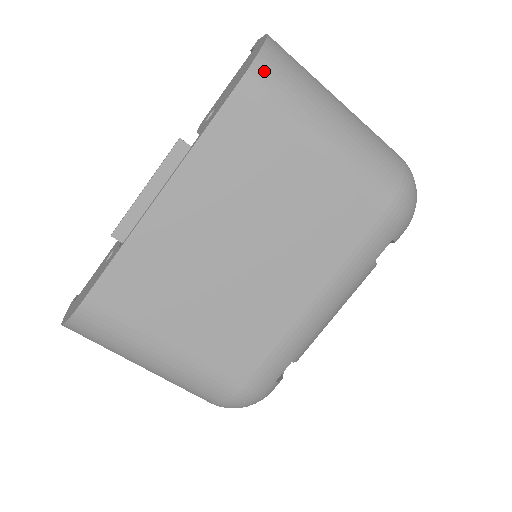
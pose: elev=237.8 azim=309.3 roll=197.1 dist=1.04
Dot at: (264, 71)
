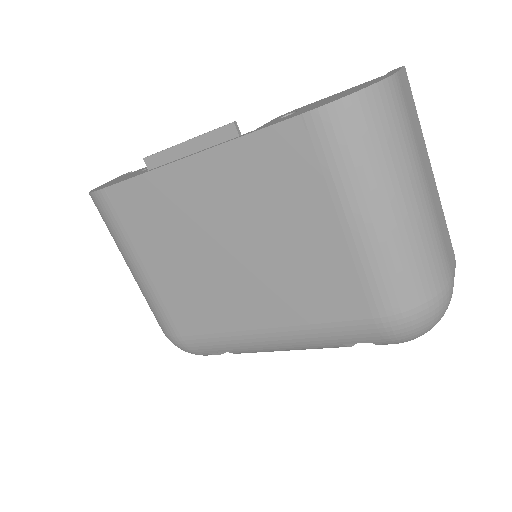
Dot at: (342, 116)
